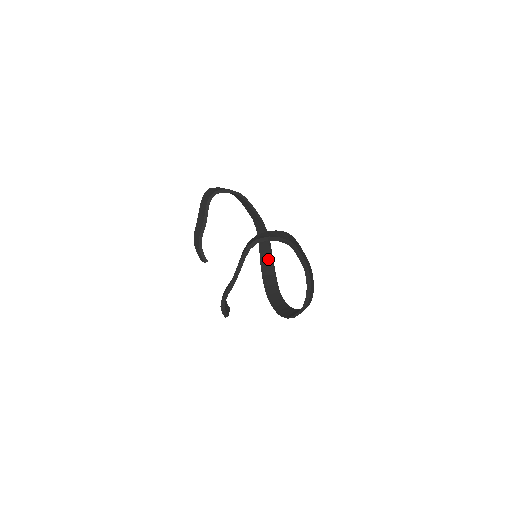
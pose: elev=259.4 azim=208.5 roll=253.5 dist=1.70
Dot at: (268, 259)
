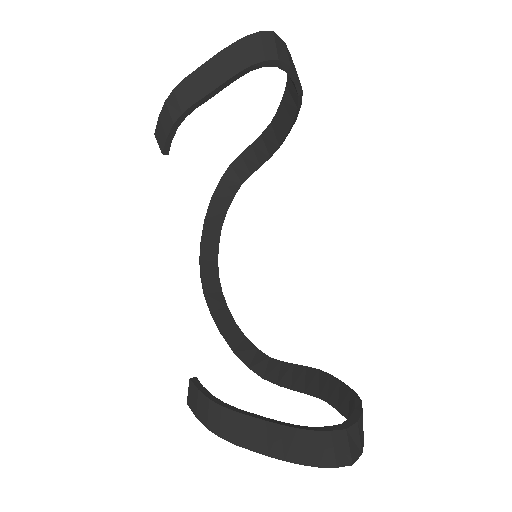
Dot at: (236, 183)
